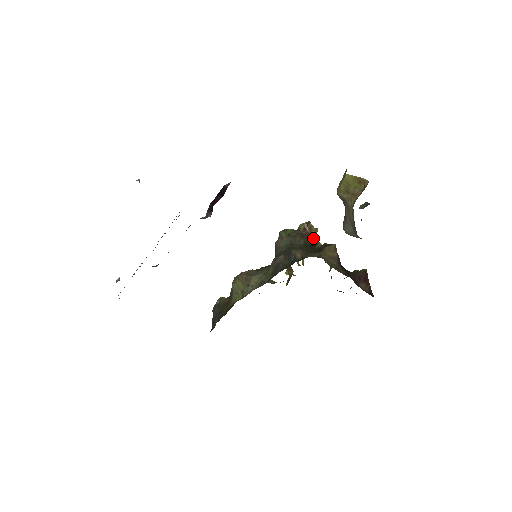
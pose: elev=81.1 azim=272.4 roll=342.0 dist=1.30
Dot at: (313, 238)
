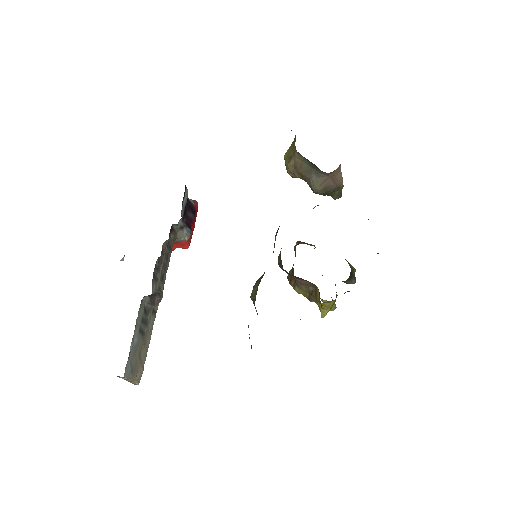
Dot at: occluded
